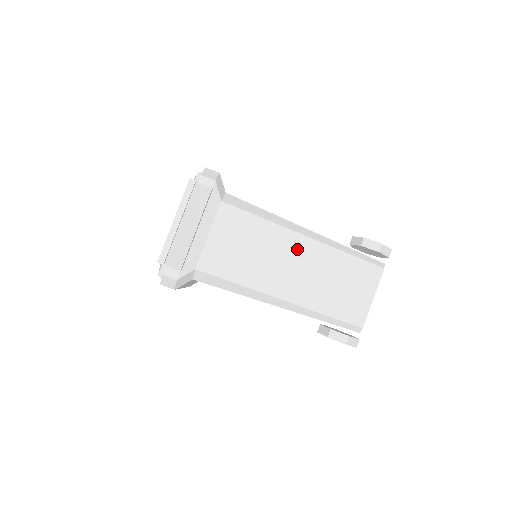
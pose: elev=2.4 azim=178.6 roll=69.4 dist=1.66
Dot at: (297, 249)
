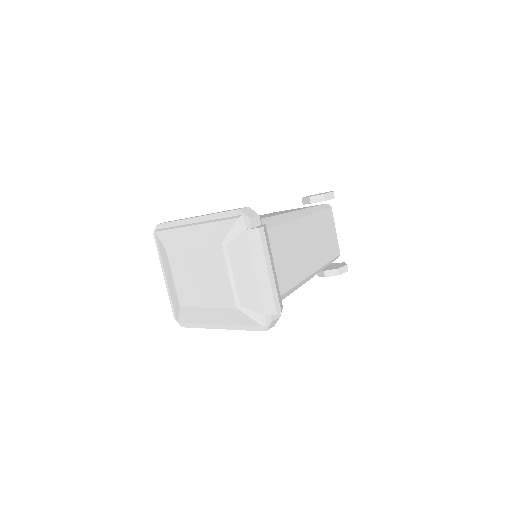
Dot at: (304, 230)
